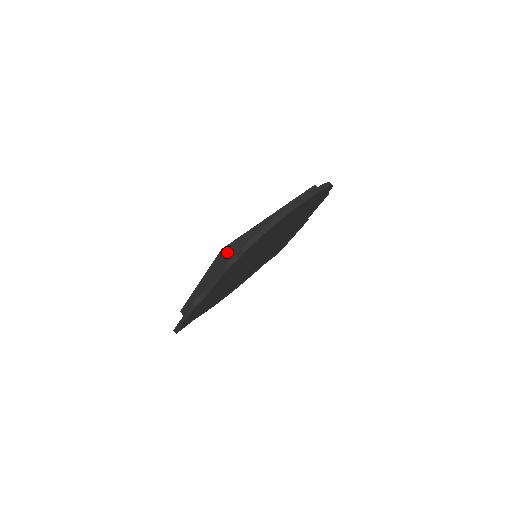
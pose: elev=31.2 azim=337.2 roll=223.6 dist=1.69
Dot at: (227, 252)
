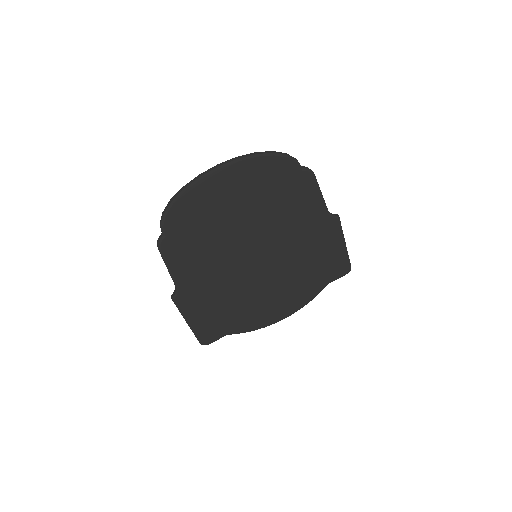
Dot at: occluded
